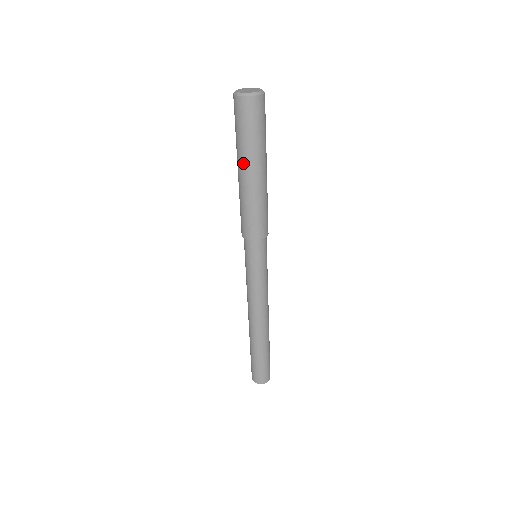
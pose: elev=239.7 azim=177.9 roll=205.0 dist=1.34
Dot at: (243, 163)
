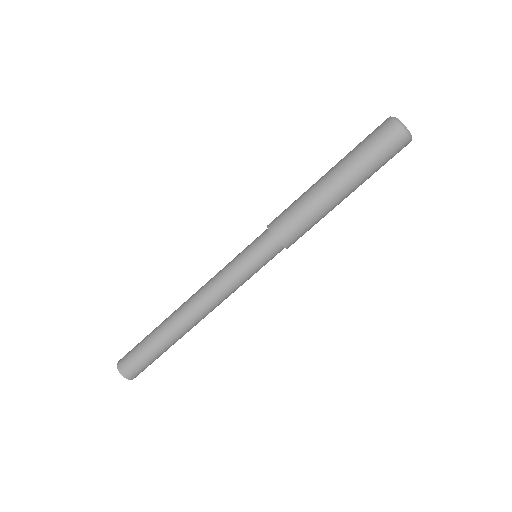
Dot at: (346, 177)
